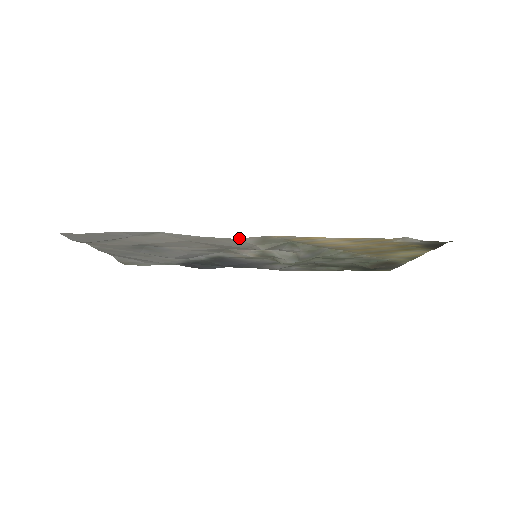
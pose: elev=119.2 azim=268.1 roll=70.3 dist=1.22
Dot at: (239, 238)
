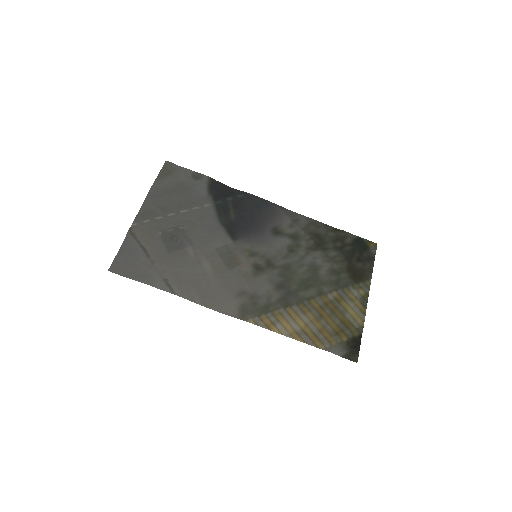
Dot at: (225, 314)
